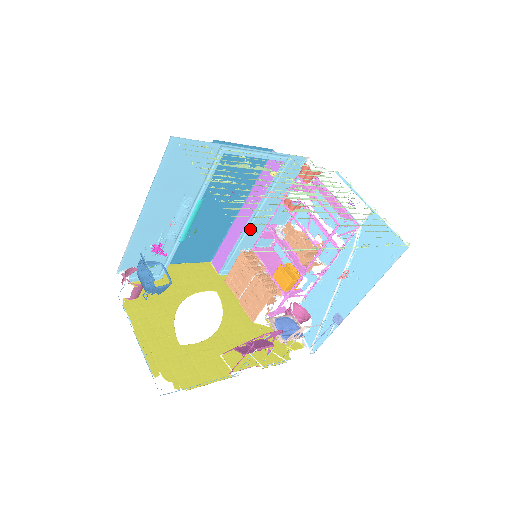
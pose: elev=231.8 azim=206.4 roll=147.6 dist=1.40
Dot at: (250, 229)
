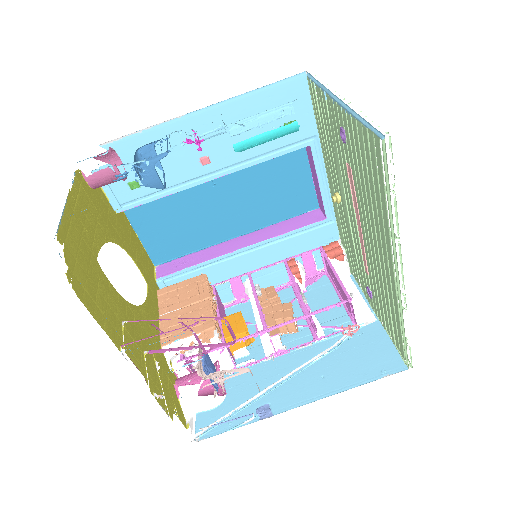
Dot at: (234, 260)
